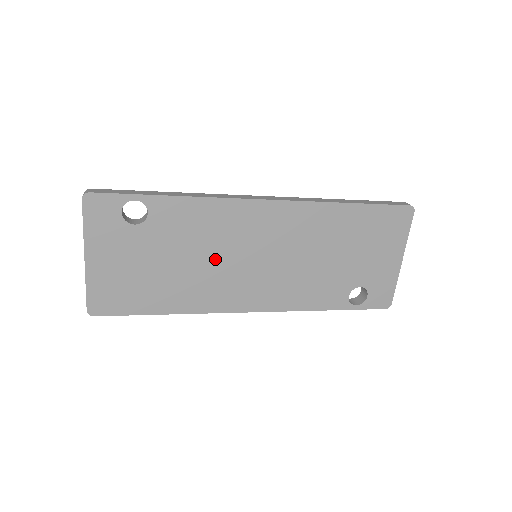
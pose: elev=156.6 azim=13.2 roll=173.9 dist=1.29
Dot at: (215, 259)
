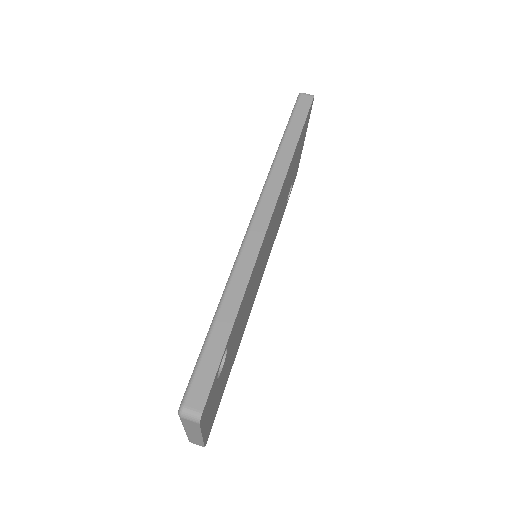
Dot at: (250, 299)
